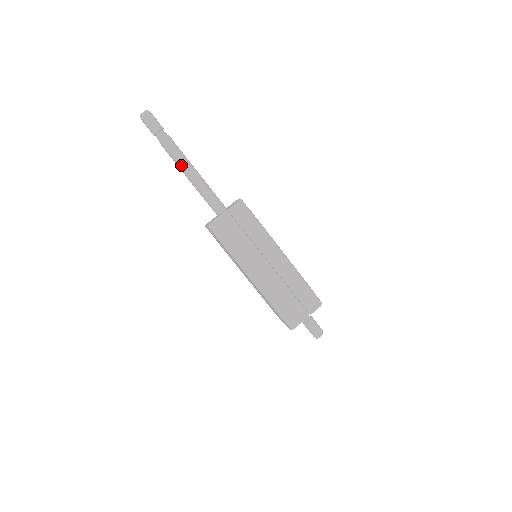
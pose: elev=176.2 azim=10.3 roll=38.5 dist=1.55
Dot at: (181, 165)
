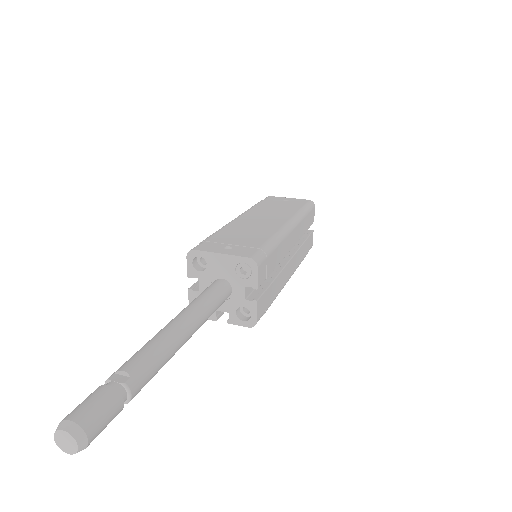
Dot at: occluded
